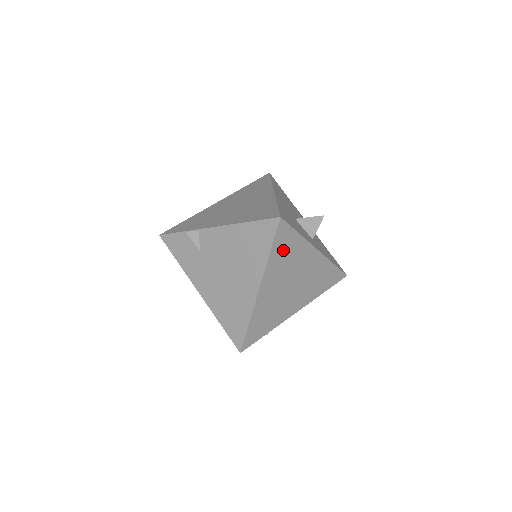
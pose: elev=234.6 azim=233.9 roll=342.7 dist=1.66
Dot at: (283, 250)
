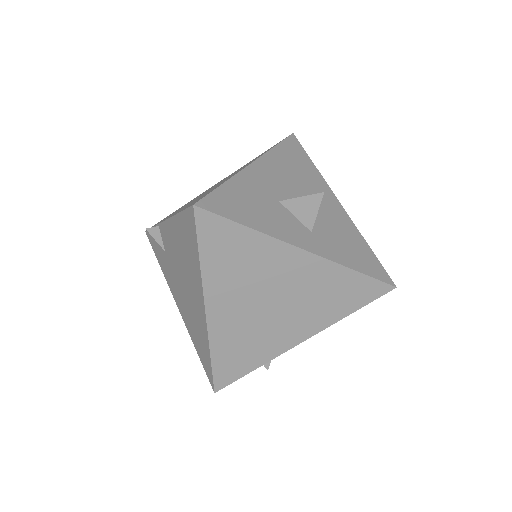
Dot at: (226, 254)
